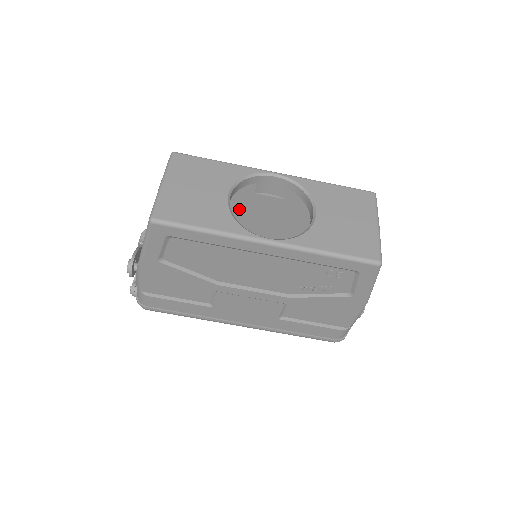
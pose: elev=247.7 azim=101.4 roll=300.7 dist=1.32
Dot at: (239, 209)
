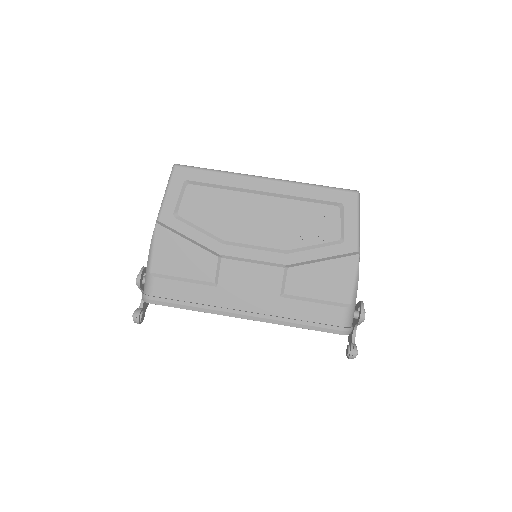
Dot at: occluded
